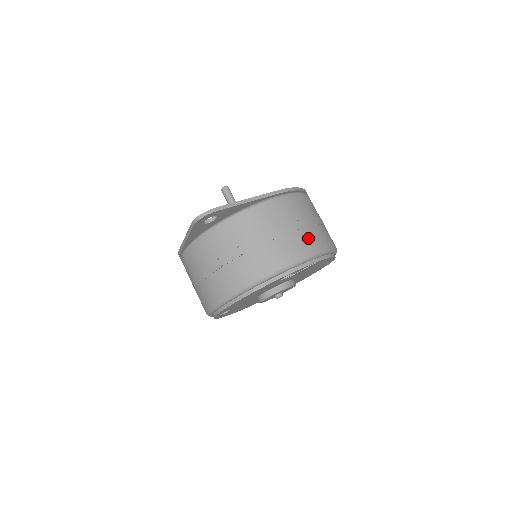
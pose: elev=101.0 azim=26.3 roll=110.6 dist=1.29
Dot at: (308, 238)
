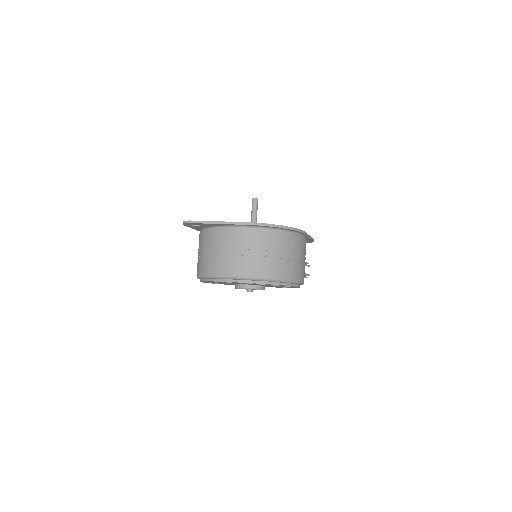
Dot at: (247, 264)
